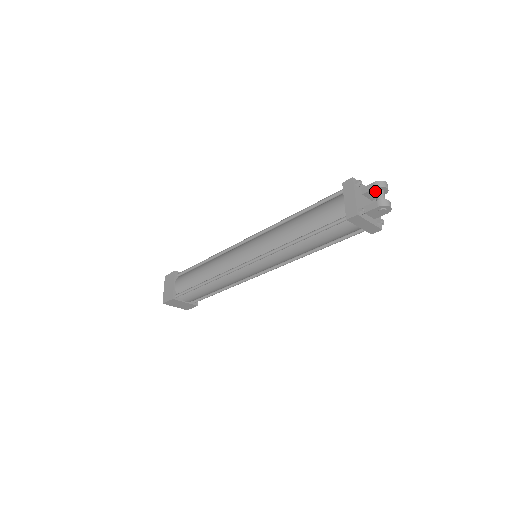
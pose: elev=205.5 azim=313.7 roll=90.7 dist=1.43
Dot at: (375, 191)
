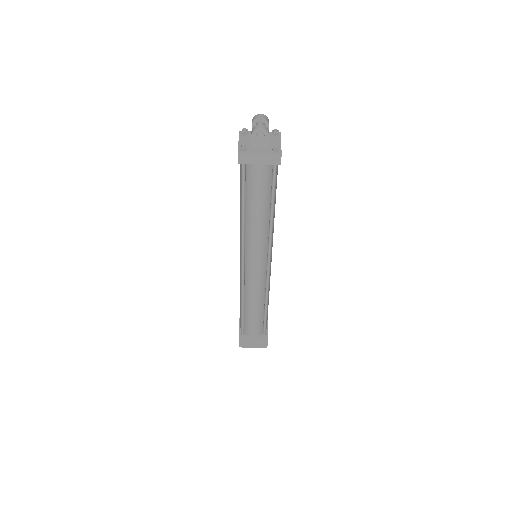
Dot at: occluded
